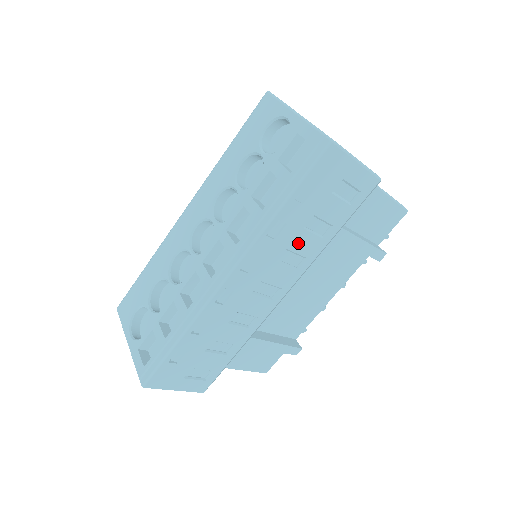
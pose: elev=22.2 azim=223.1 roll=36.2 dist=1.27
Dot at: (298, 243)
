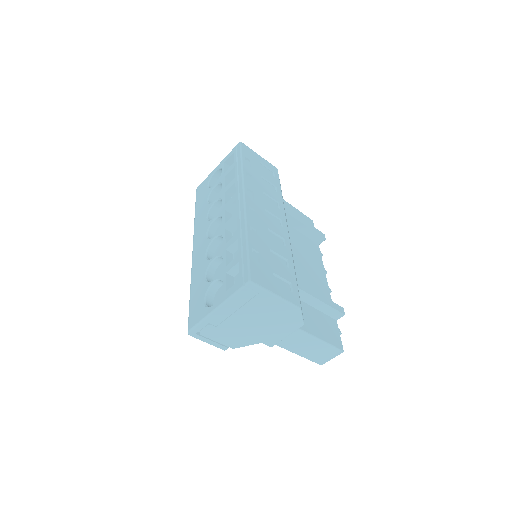
Dot at: (266, 190)
